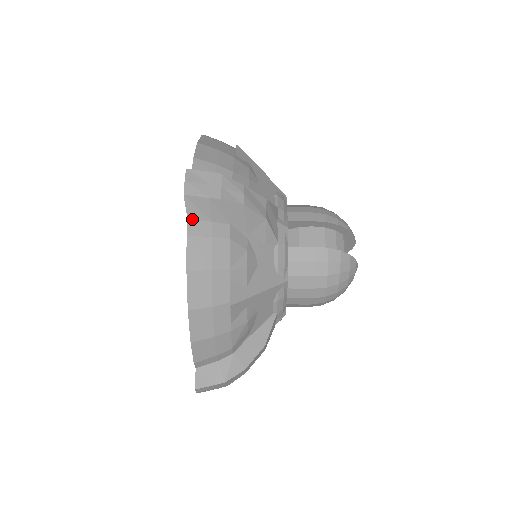
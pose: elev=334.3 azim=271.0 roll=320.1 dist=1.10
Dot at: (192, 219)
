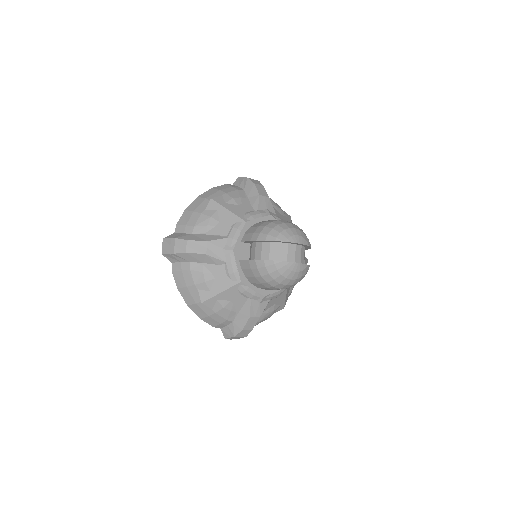
Dot at: (173, 262)
